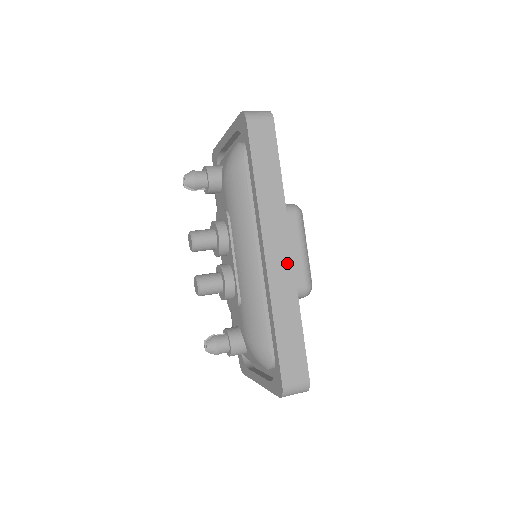
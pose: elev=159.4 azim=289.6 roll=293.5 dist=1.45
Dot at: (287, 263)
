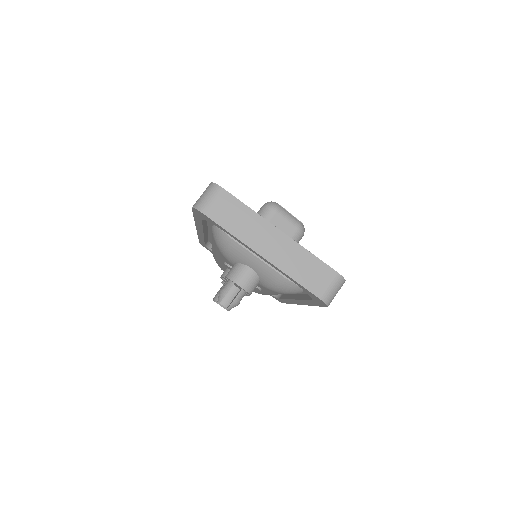
Dot at: occluded
